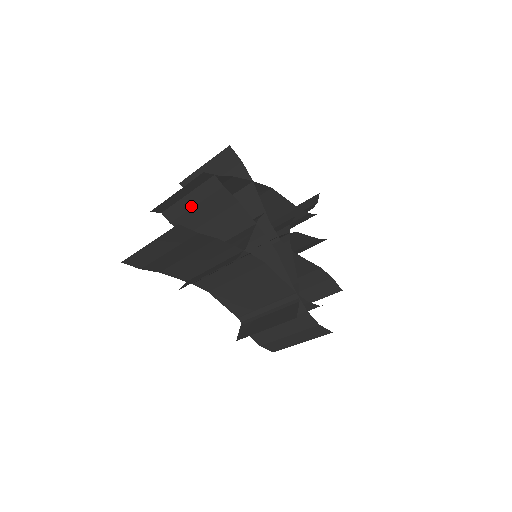
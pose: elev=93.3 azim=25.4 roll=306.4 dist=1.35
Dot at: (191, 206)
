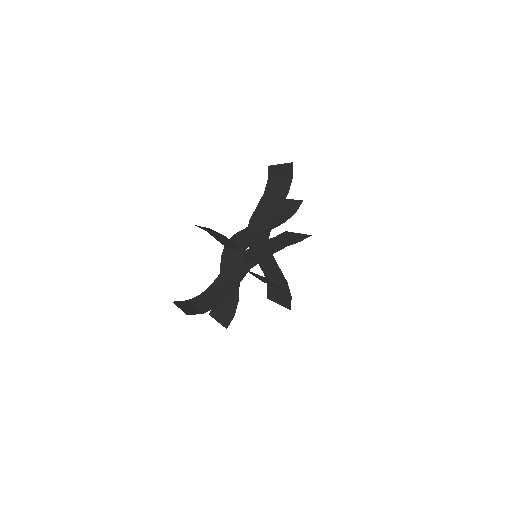
Dot at: occluded
